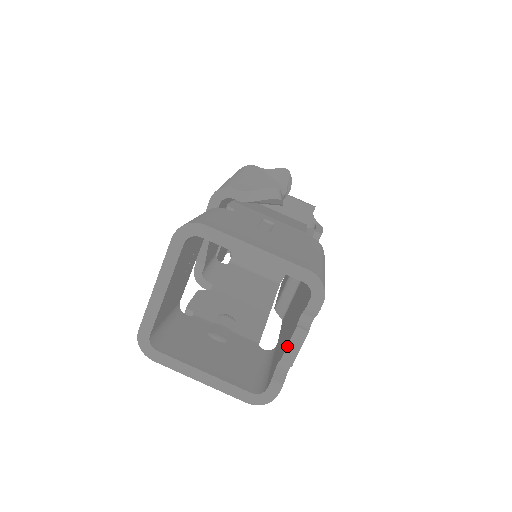
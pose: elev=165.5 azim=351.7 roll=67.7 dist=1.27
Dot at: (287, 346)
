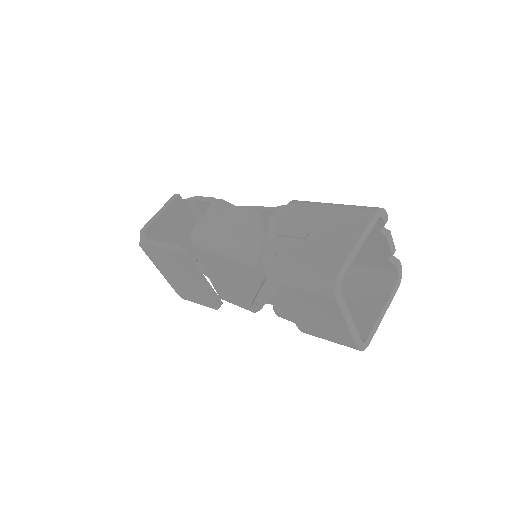
Dot at: (390, 248)
